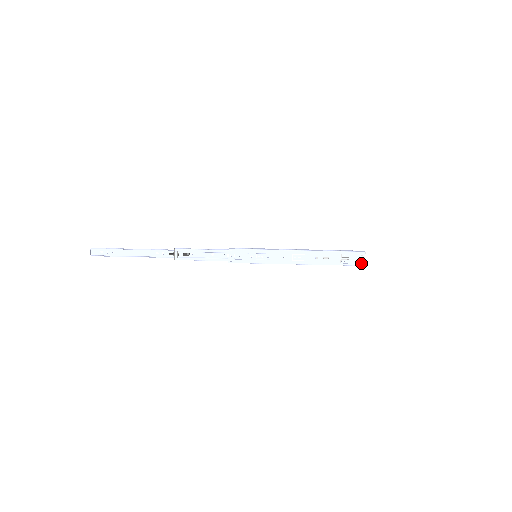
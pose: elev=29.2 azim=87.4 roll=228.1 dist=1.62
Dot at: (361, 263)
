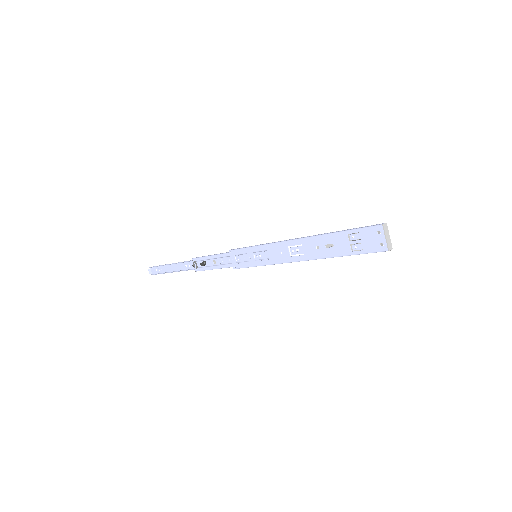
Dot at: (383, 246)
